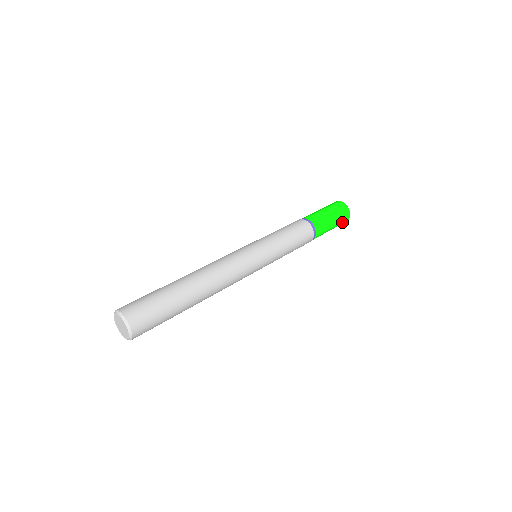
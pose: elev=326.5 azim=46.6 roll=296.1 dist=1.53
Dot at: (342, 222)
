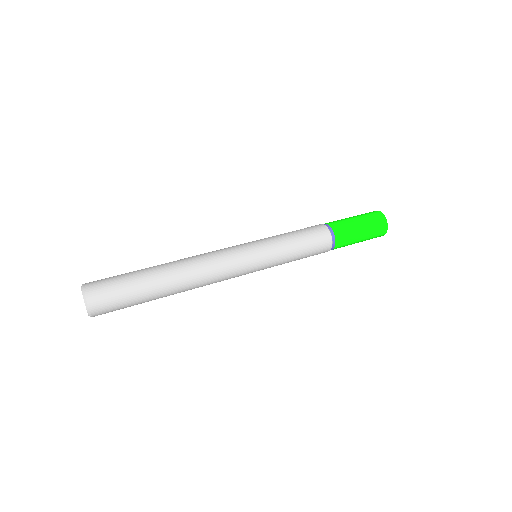
Dot at: occluded
